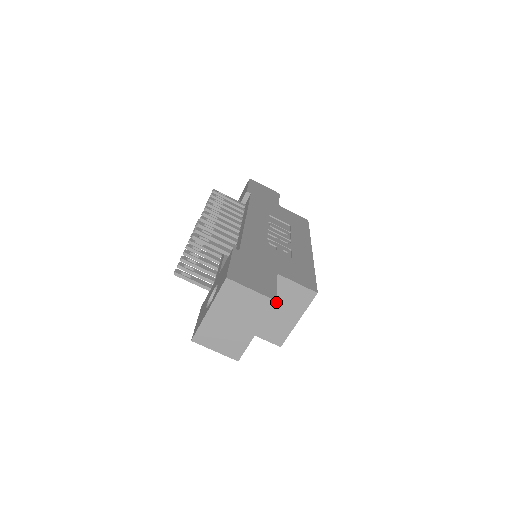
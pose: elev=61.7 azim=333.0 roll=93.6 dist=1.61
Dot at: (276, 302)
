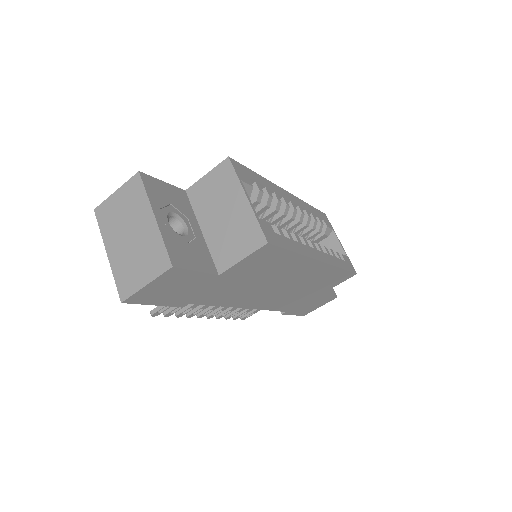
Dot at: (211, 211)
